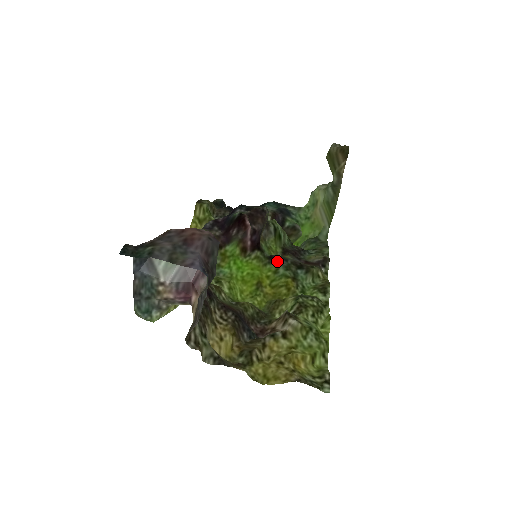
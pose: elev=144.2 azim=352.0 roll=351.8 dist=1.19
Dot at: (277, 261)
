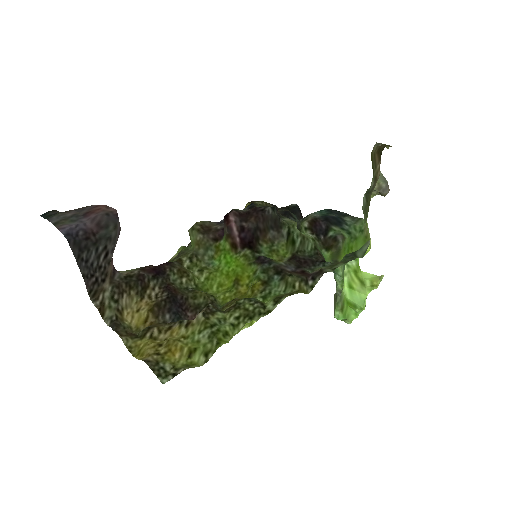
Dot at: (260, 262)
